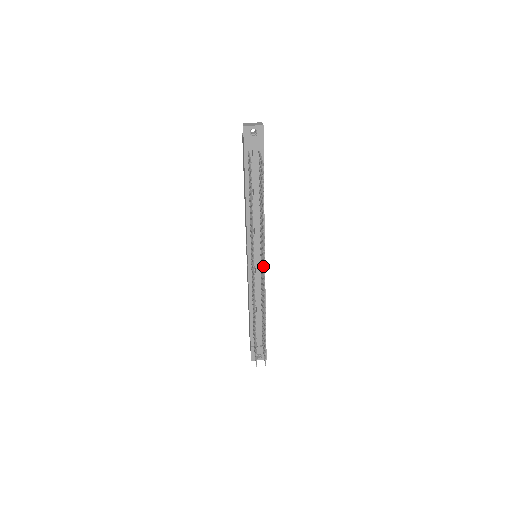
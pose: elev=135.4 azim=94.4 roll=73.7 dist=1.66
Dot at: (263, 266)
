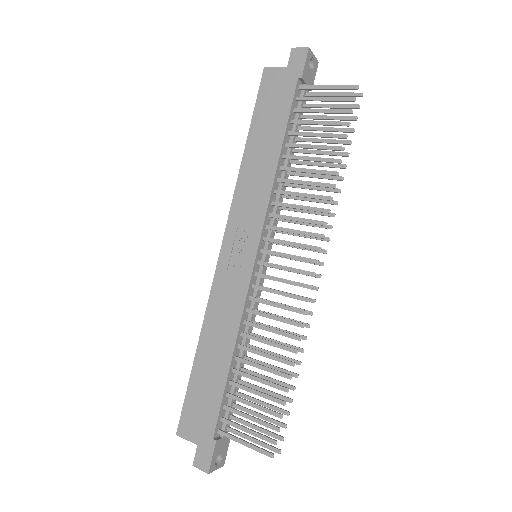
Dot at: (322, 251)
